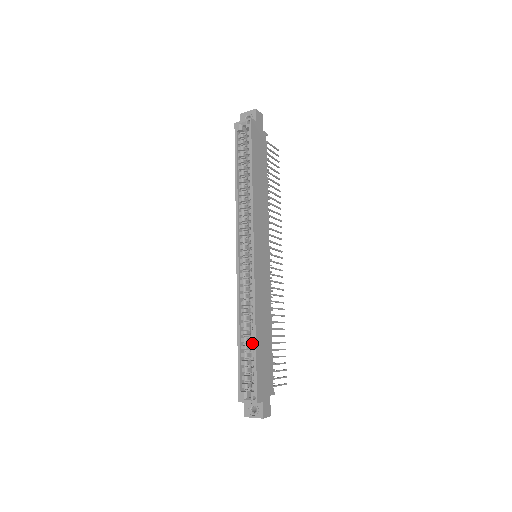
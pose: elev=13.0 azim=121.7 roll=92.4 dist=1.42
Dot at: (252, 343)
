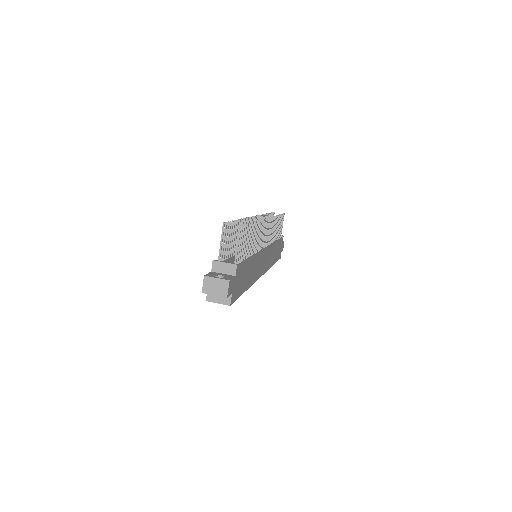
Dot at: occluded
